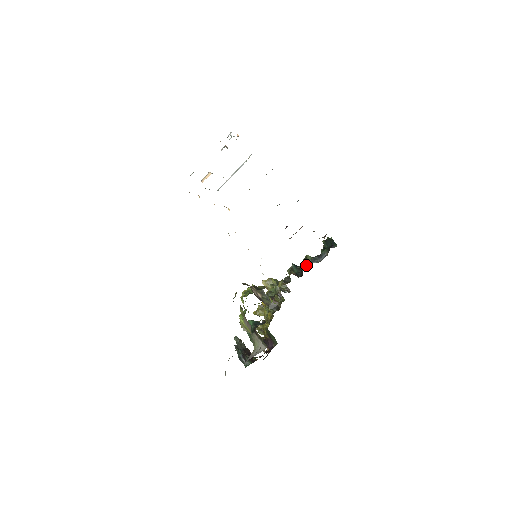
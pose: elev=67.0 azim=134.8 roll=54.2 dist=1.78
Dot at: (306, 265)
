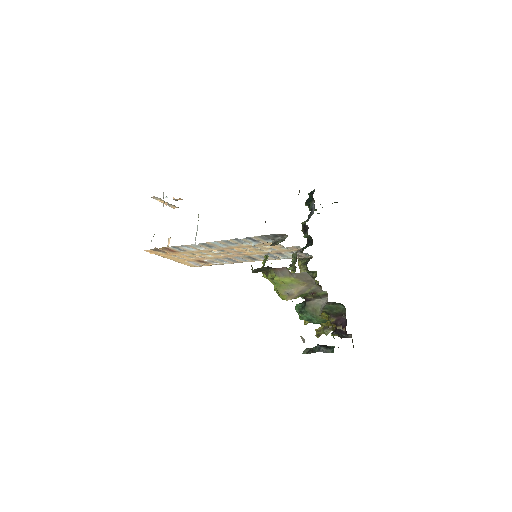
Dot at: (307, 228)
